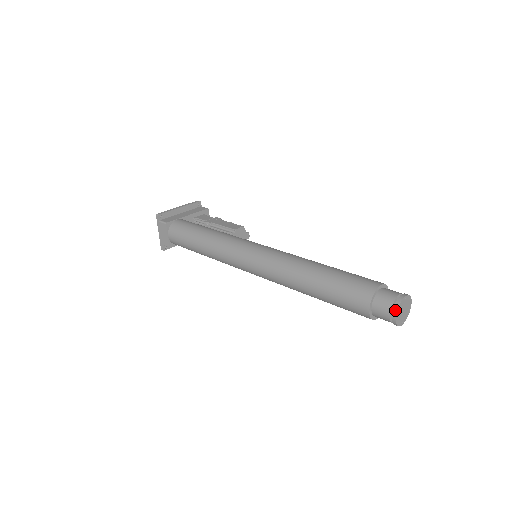
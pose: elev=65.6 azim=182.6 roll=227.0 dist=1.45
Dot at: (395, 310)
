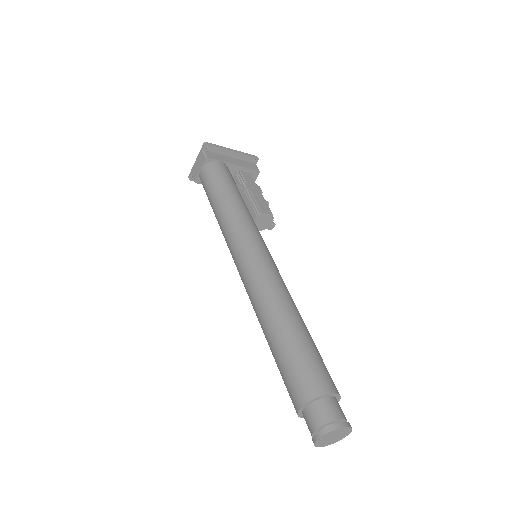
Dot at: (323, 432)
